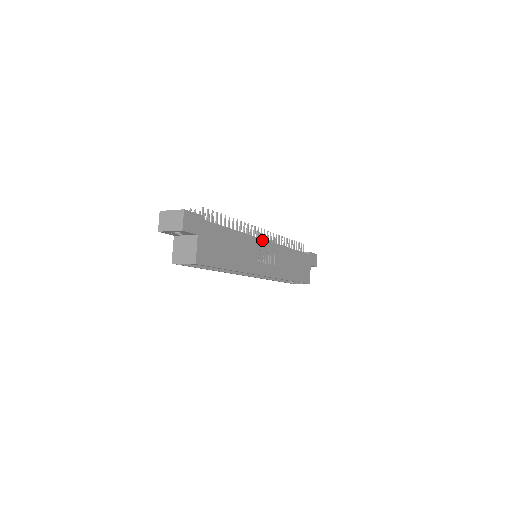
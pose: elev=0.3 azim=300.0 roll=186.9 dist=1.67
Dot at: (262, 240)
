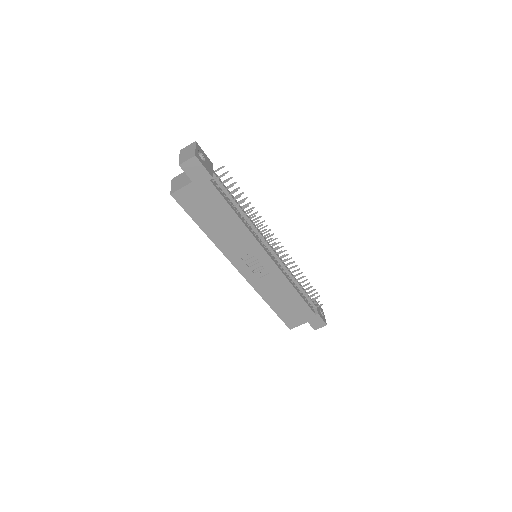
Dot at: (265, 251)
